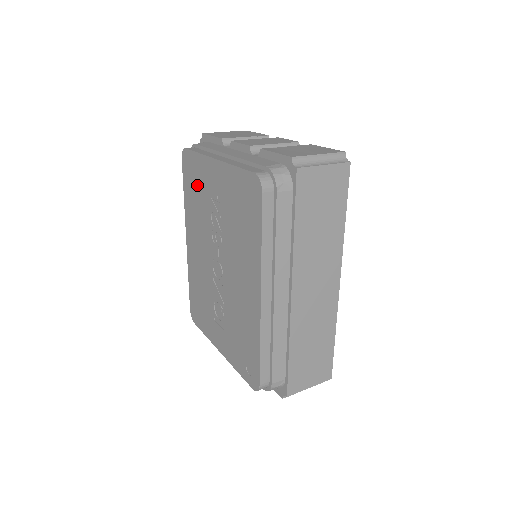
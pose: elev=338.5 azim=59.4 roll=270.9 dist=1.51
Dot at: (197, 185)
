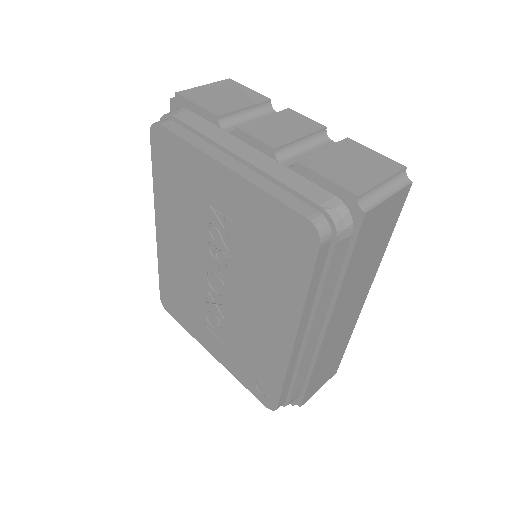
Dot at: (182, 179)
